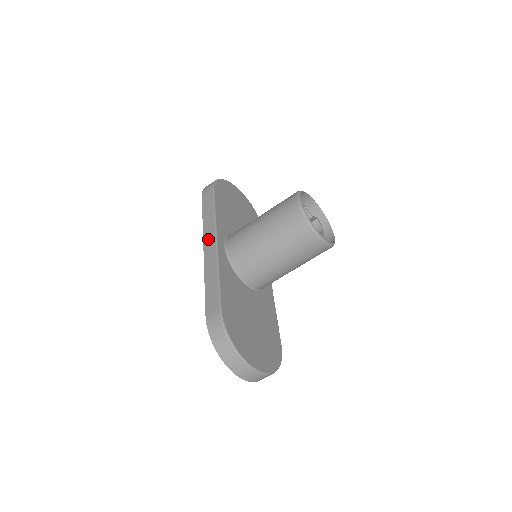
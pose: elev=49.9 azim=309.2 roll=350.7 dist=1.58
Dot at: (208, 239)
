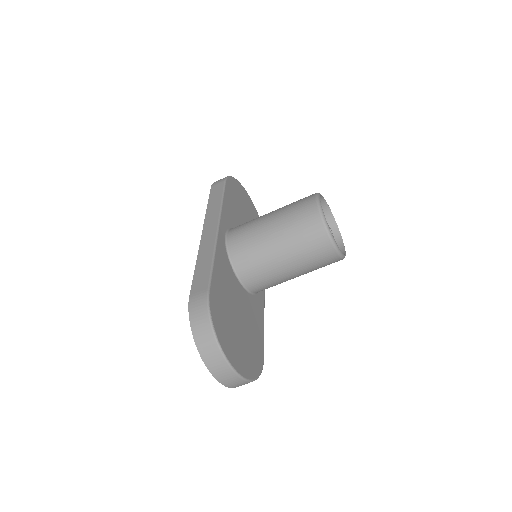
Dot at: (209, 224)
